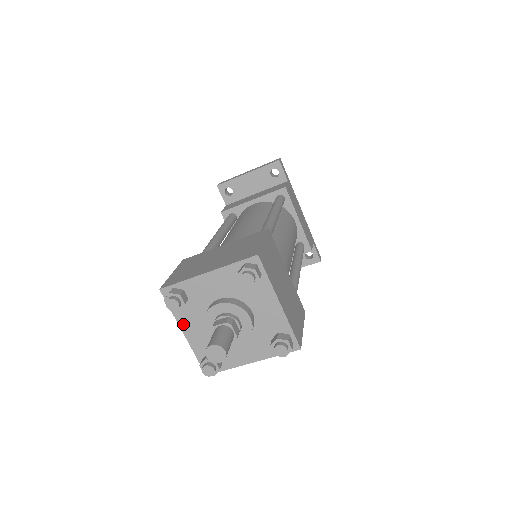
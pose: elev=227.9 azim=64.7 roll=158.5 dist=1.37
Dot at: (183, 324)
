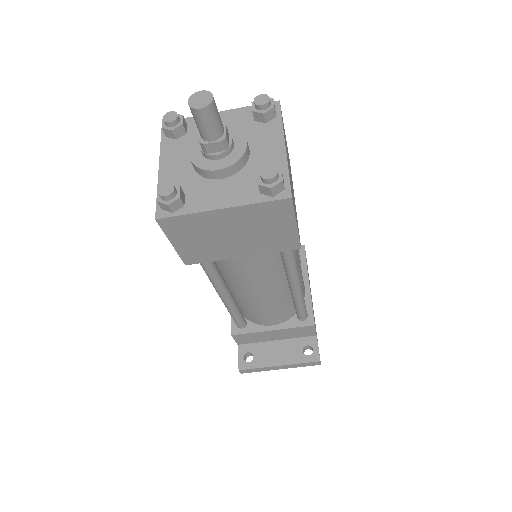
Dot at: (165, 157)
